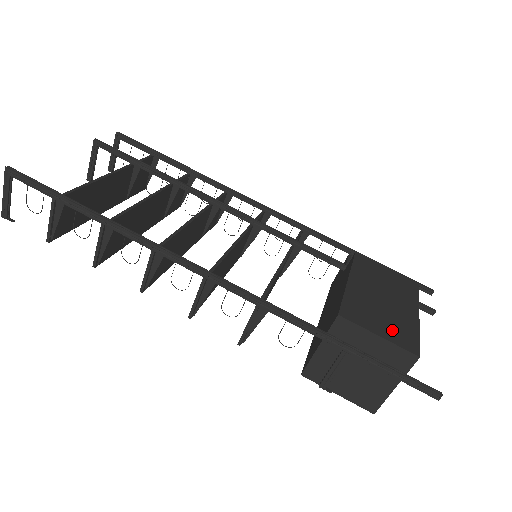
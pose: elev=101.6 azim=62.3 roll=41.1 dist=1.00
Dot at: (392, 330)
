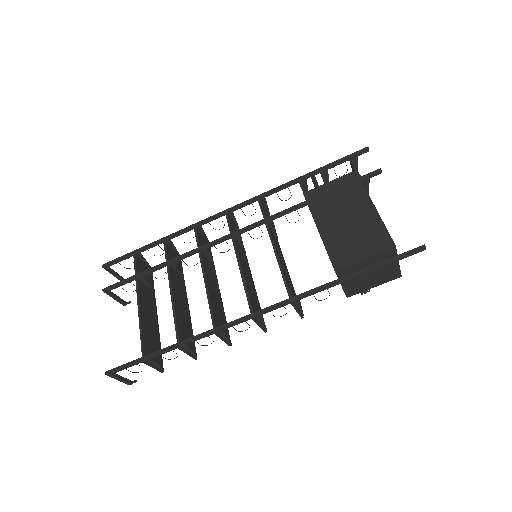
Dot at: (368, 243)
